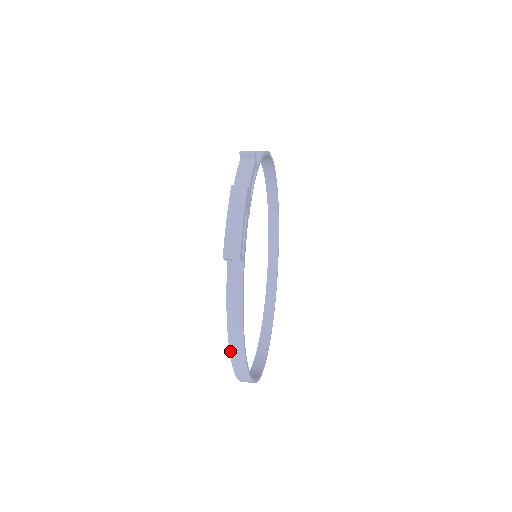
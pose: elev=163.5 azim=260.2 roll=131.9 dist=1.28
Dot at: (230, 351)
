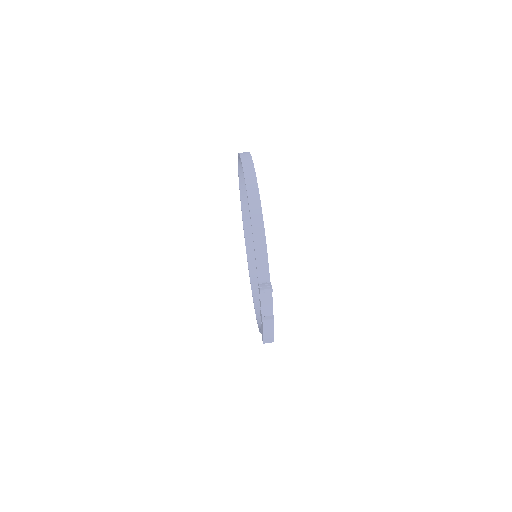
Dot at: occluded
